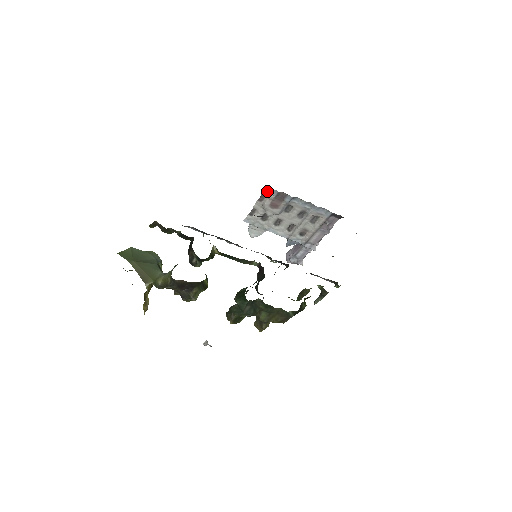
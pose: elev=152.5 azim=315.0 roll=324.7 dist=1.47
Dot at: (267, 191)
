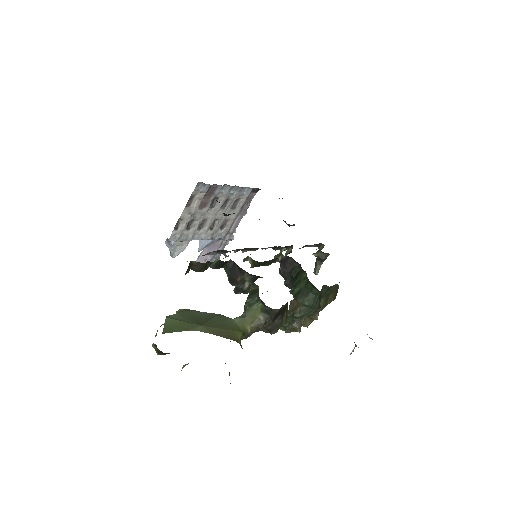
Dot at: (197, 190)
